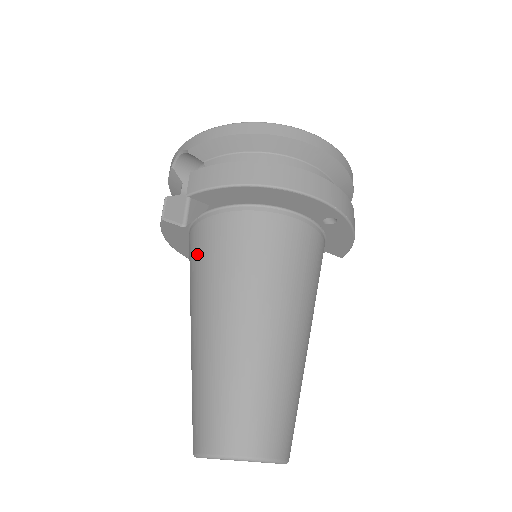
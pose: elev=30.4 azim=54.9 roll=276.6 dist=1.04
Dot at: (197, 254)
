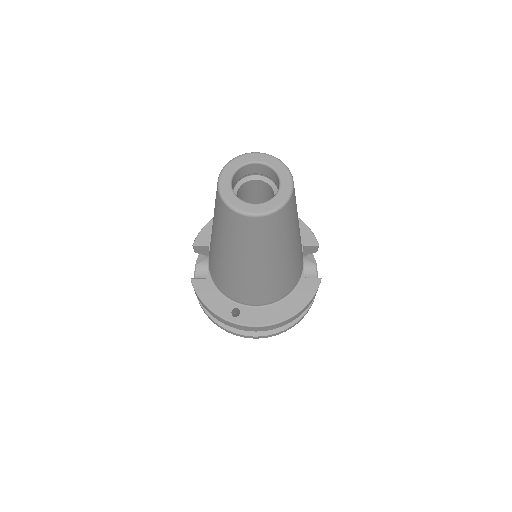
Dot at: (209, 251)
